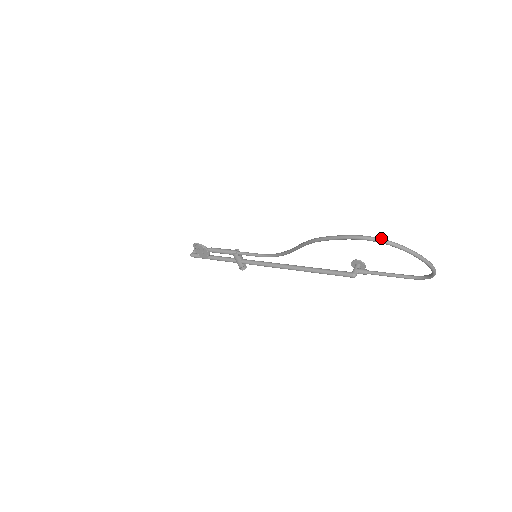
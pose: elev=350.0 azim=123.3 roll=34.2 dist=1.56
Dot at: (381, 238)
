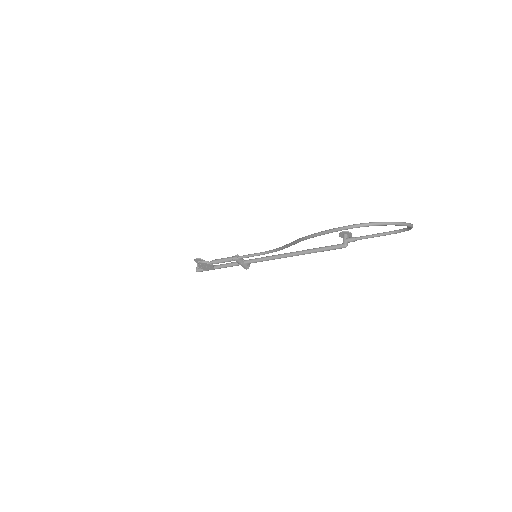
Dot at: (363, 223)
